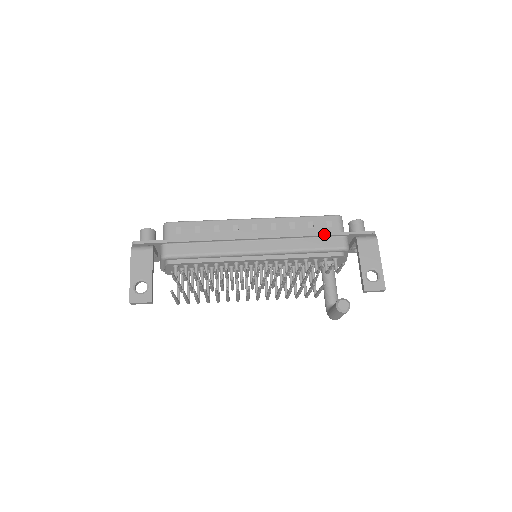
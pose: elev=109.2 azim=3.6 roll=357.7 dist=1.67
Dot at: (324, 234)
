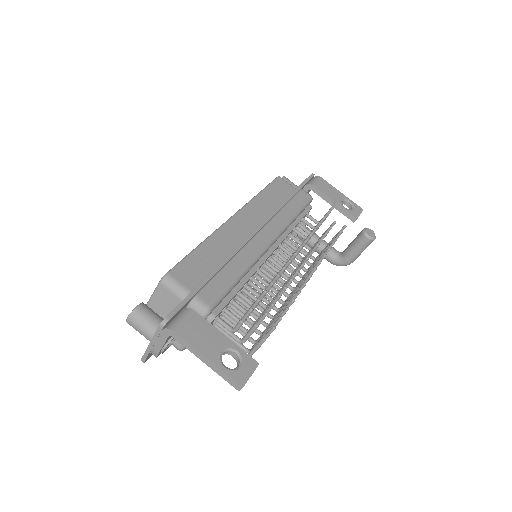
Dot at: (293, 194)
